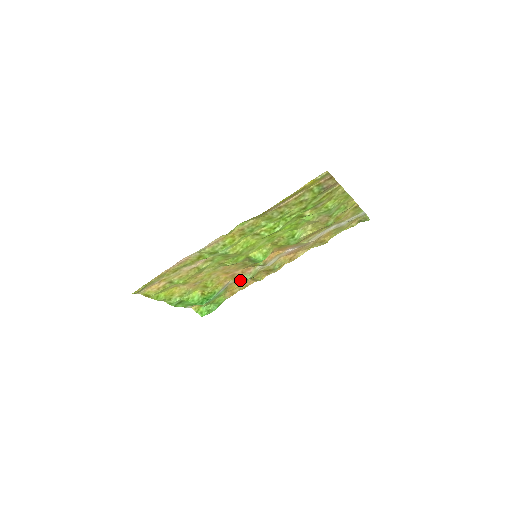
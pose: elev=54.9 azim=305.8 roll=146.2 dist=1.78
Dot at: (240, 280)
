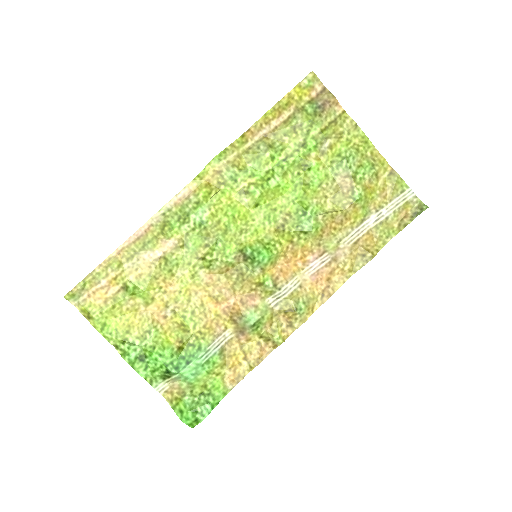
Dot at: (243, 329)
